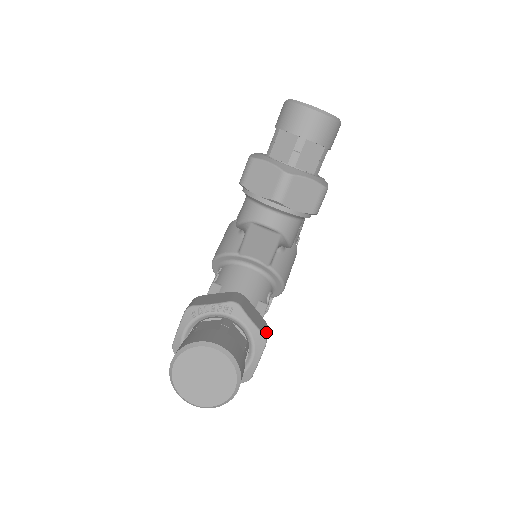
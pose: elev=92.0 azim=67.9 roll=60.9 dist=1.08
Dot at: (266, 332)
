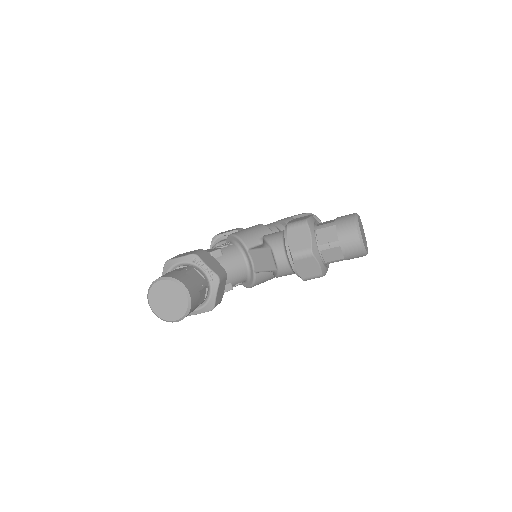
Dot at: occluded
